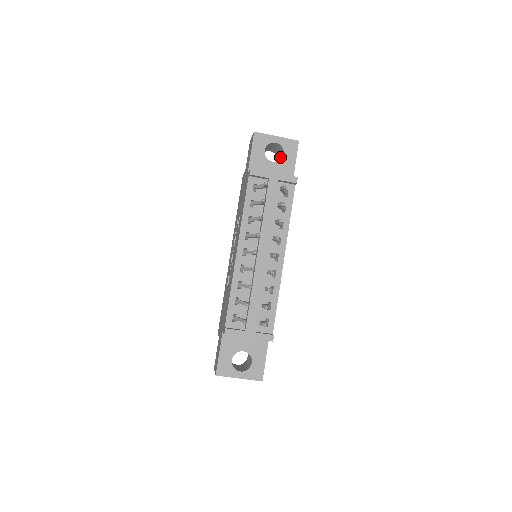
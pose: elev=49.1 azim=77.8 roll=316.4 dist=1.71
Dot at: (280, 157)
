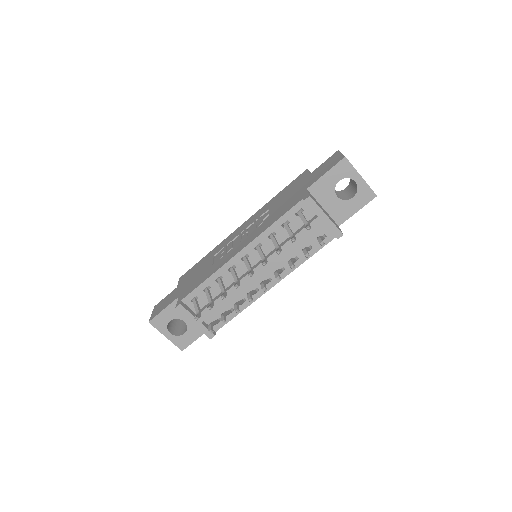
Dot at: (350, 191)
